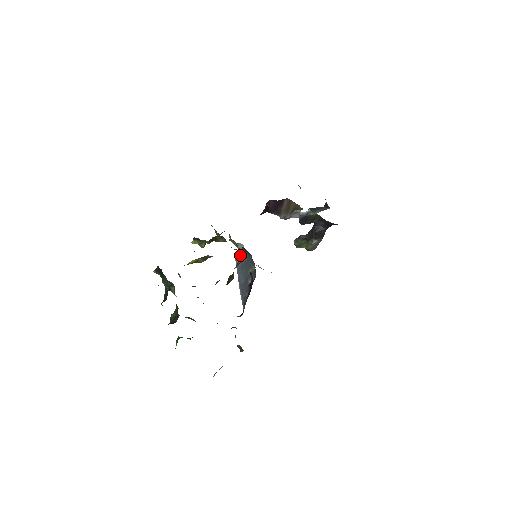
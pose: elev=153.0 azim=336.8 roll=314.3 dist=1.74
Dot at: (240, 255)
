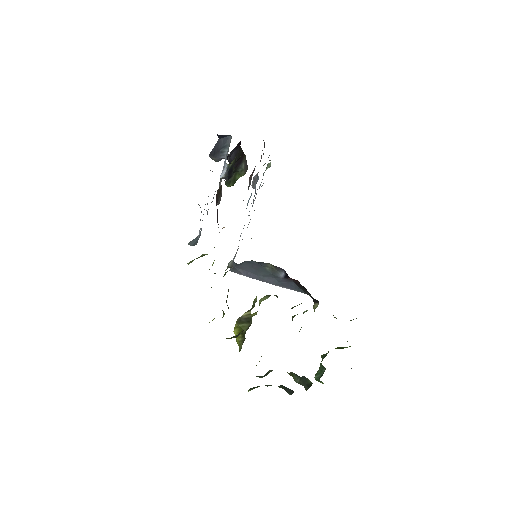
Dot at: (238, 268)
